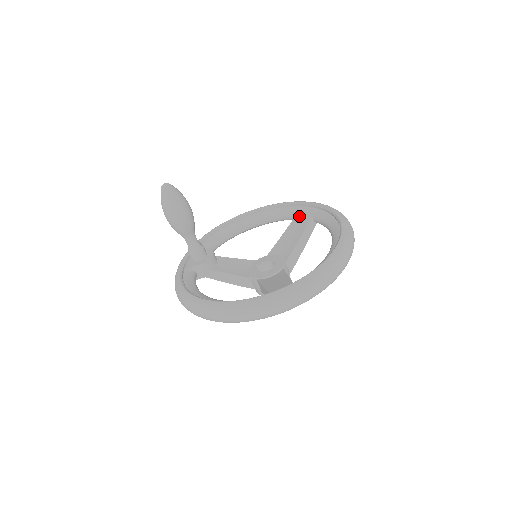
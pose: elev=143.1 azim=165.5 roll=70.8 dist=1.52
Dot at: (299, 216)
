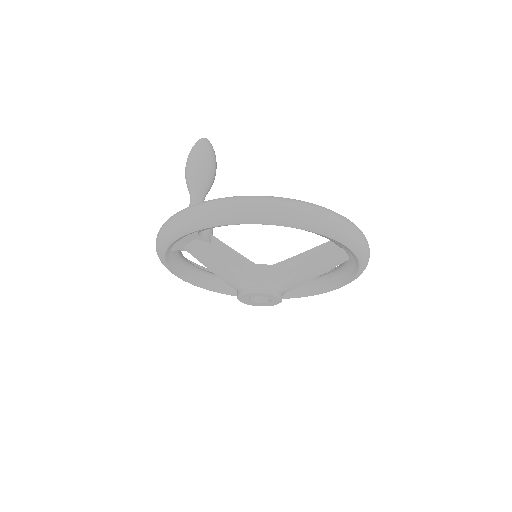
Dot at: occluded
